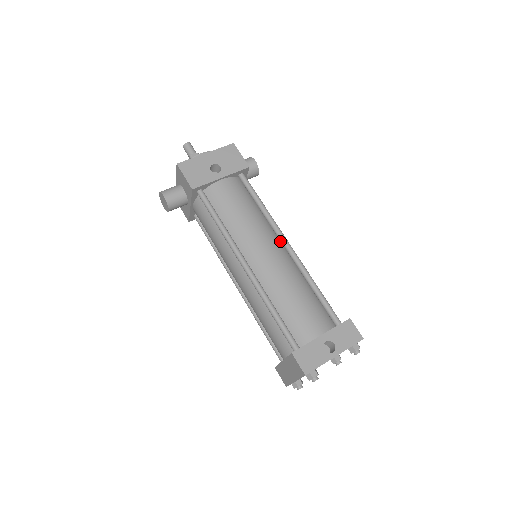
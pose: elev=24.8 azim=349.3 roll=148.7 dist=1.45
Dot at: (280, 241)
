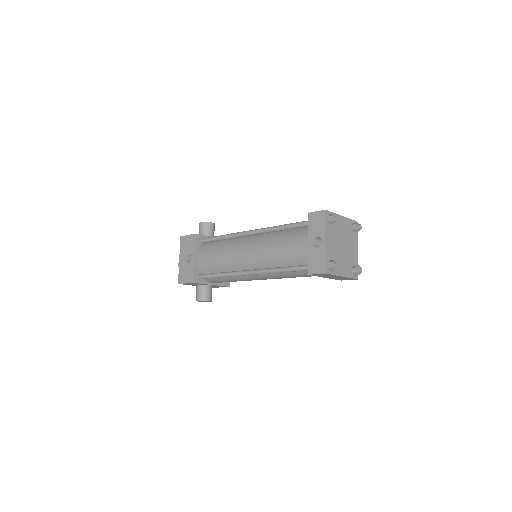
Dot at: (247, 236)
